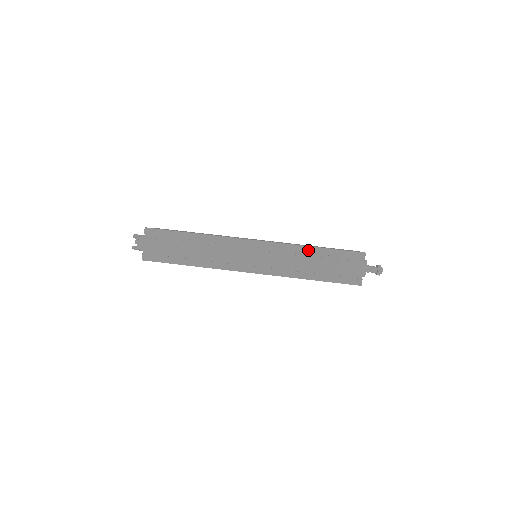
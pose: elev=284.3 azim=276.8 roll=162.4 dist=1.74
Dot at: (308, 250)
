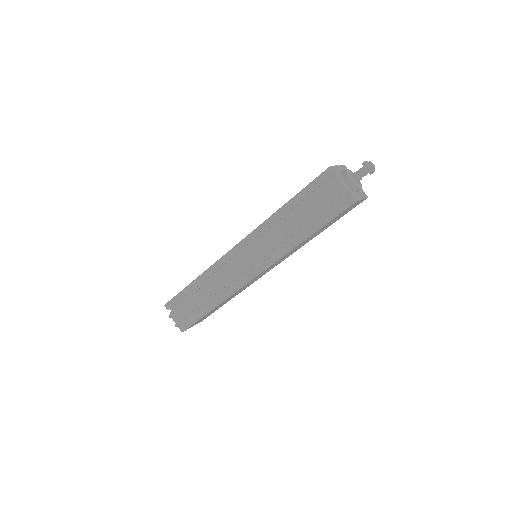
Dot at: (280, 214)
